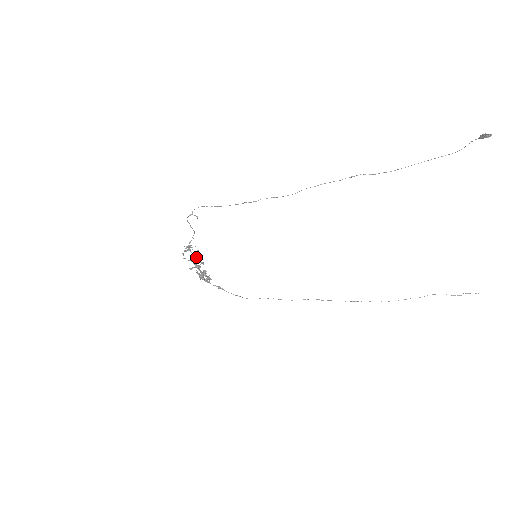
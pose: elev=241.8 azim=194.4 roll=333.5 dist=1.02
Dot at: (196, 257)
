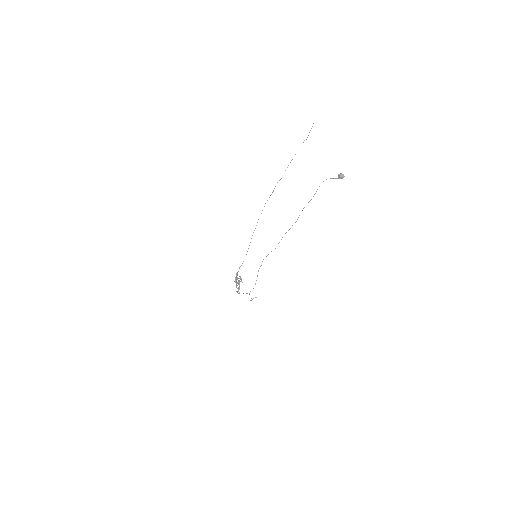
Dot at: occluded
